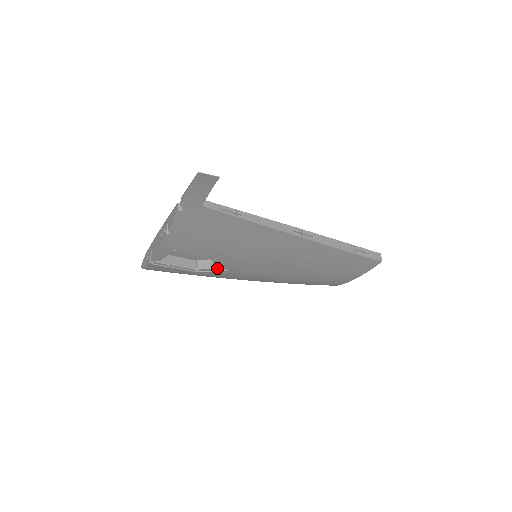
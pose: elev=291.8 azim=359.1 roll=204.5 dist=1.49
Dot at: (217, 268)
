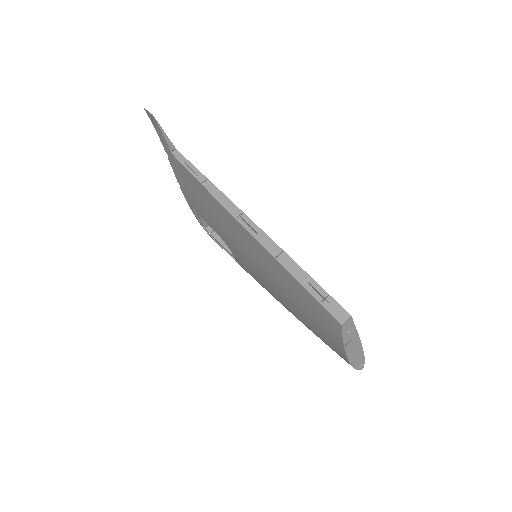
Dot at: occluded
